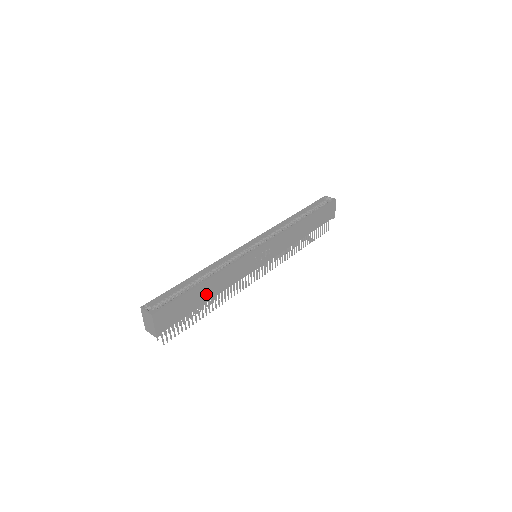
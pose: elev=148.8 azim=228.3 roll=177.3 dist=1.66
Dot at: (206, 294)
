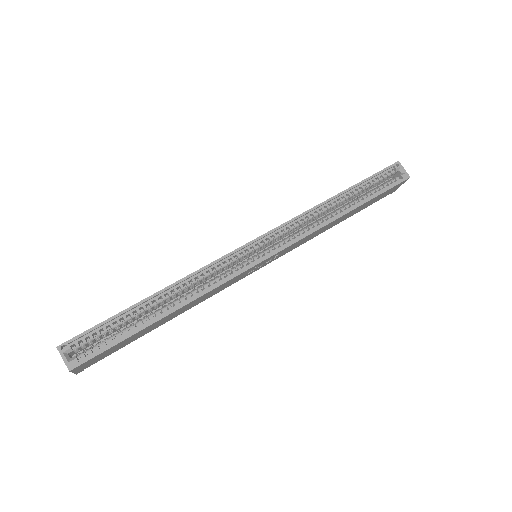
Dot at: (163, 321)
